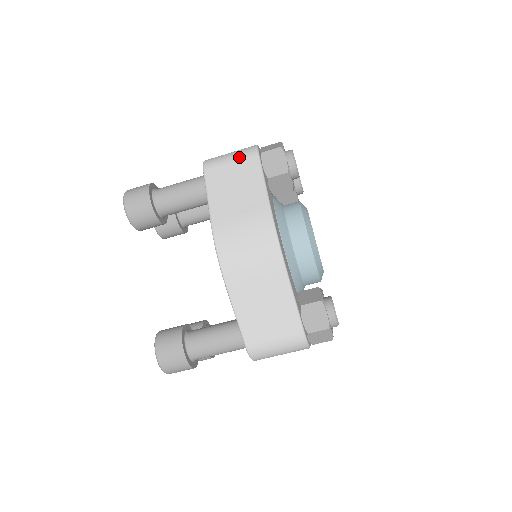
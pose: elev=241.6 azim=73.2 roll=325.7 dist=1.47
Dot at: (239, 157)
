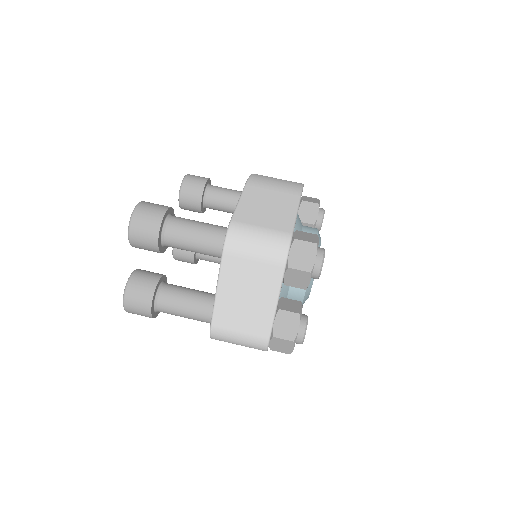
Dot at: occluded
